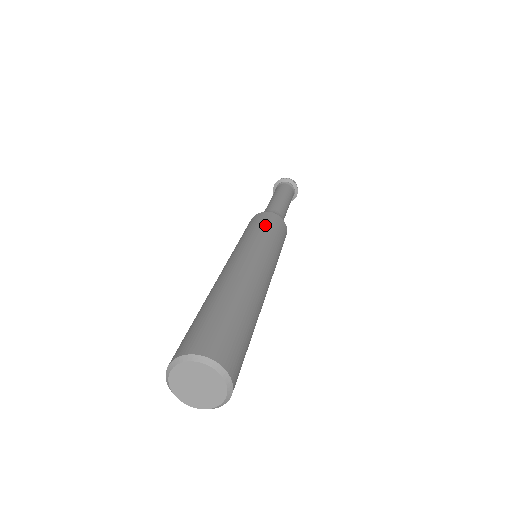
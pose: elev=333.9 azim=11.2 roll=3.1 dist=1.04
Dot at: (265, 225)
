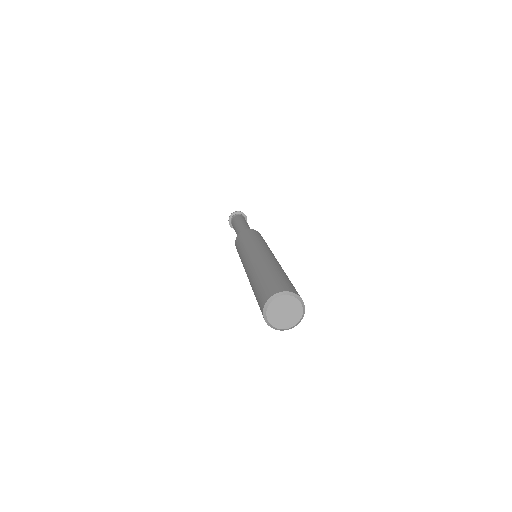
Dot at: (243, 240)
